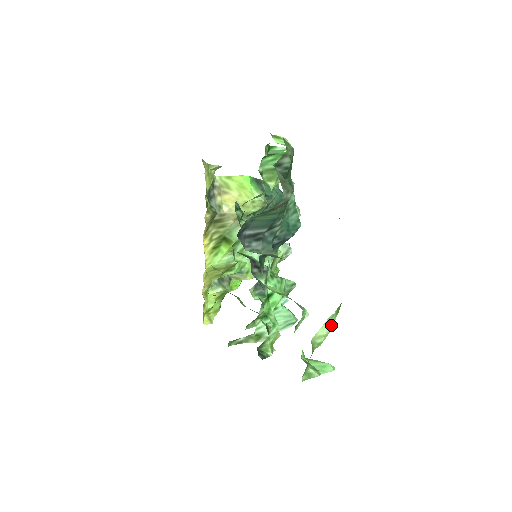
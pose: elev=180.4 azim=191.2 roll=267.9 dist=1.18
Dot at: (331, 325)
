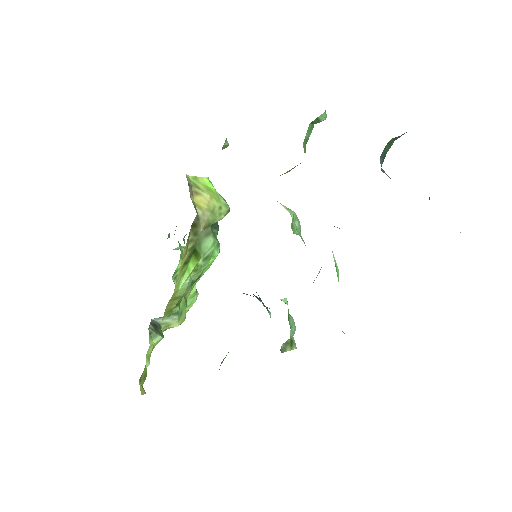
Dot at: occluded
